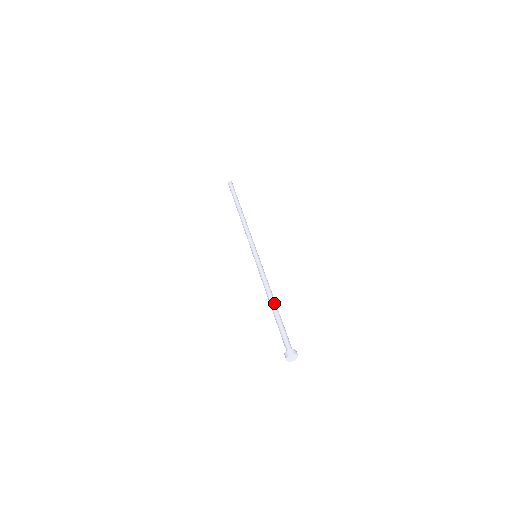
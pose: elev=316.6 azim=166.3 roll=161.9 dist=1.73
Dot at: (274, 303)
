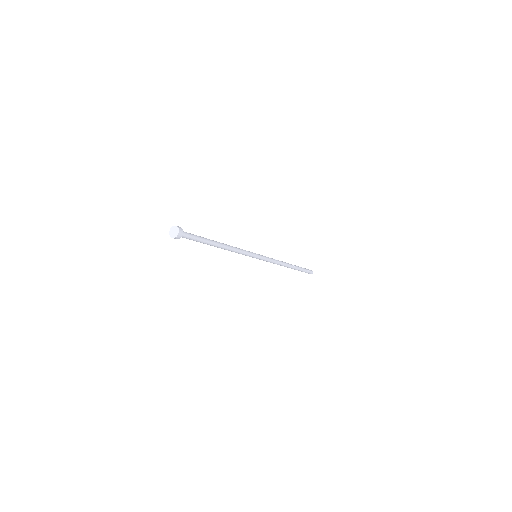
Dot at: occluded
